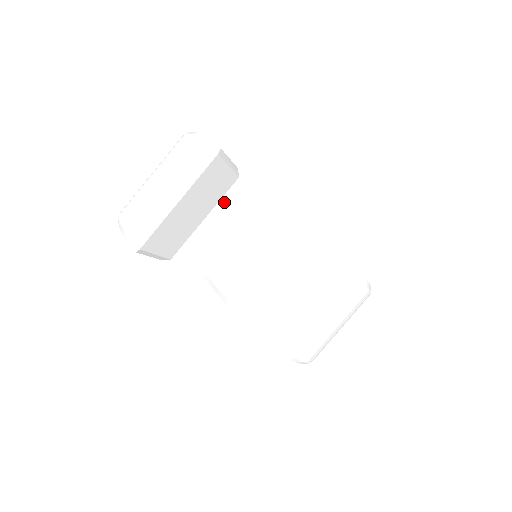
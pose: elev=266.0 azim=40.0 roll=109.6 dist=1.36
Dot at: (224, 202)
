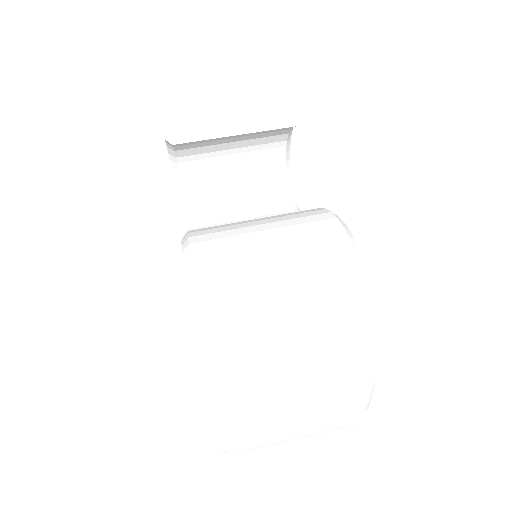
Dot at: (265, 205)
